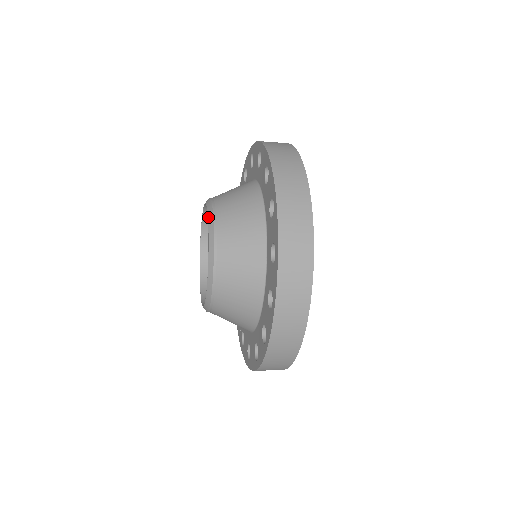
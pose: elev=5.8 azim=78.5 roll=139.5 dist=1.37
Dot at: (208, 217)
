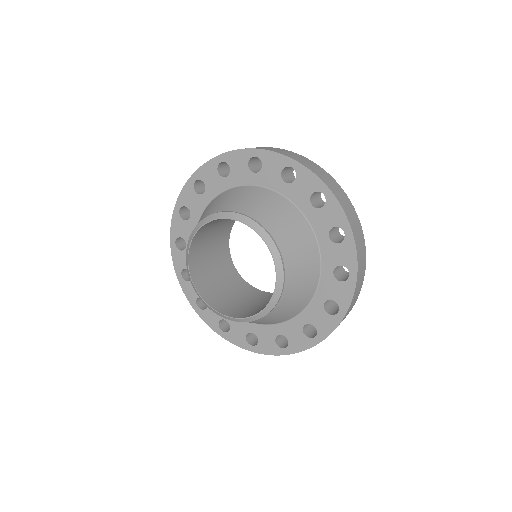
Dot at: (252, 227)
